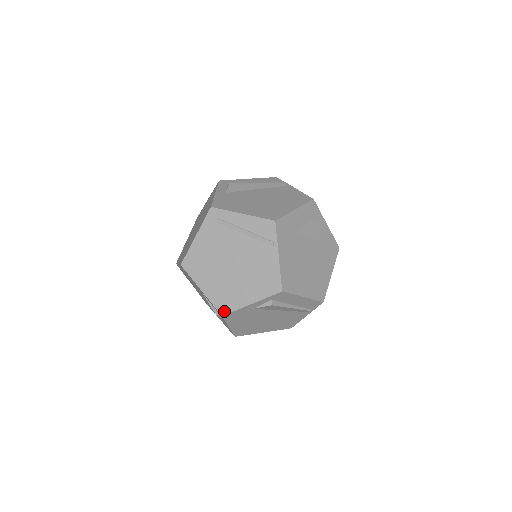
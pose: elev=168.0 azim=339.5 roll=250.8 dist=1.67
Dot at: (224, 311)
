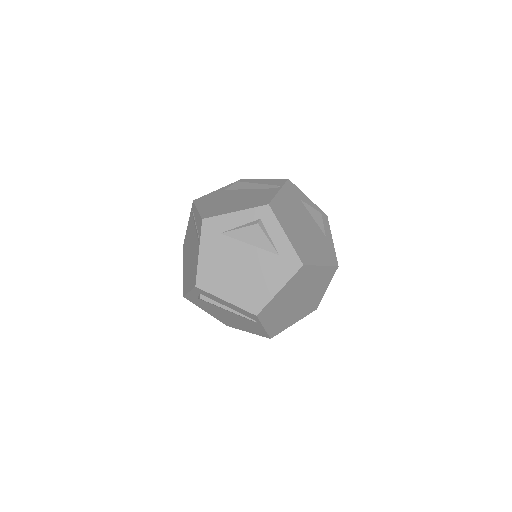
Dot at: (184, 293)
